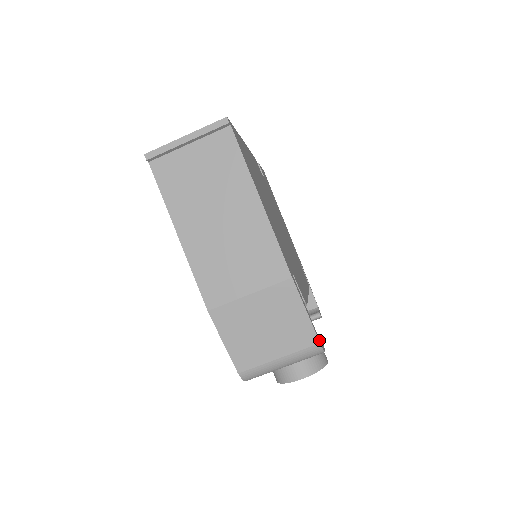
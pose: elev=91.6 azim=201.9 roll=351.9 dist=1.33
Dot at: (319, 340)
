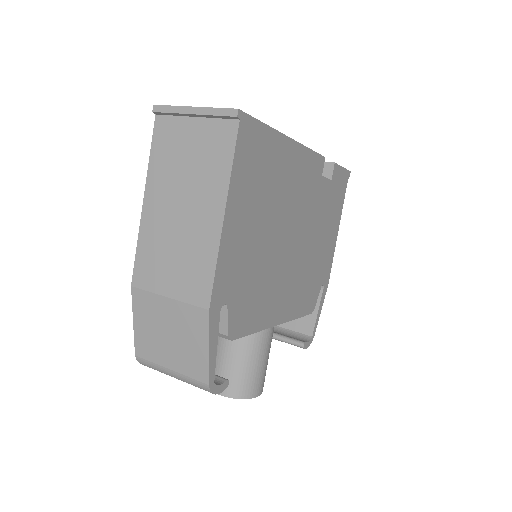
Dot at: (211, 381)
